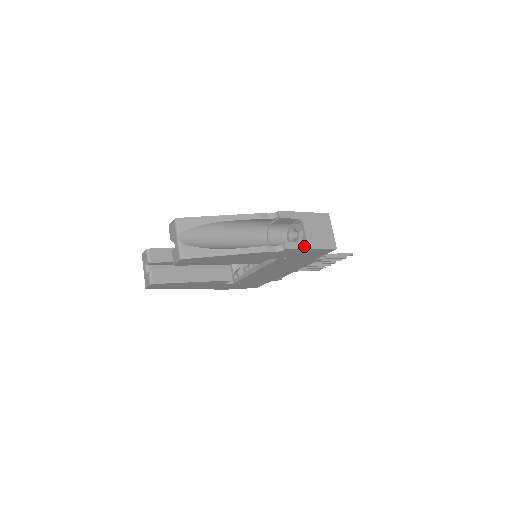
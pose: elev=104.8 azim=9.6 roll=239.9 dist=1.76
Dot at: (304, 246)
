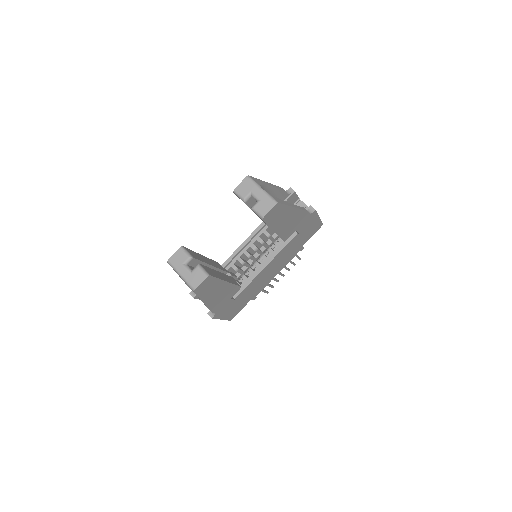
Dot at: occluded
